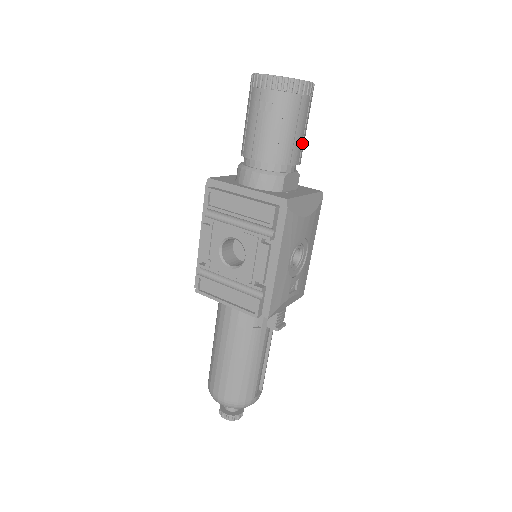
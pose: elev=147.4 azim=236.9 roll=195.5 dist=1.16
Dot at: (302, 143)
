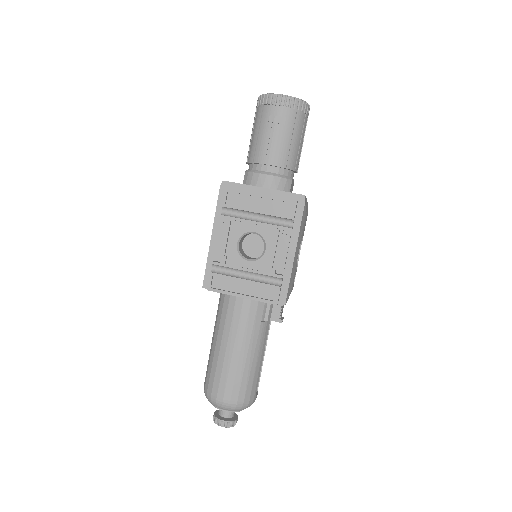
Dot at: (300, 155)
